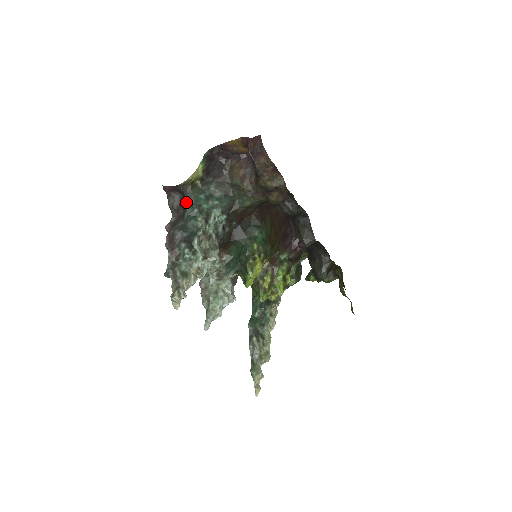
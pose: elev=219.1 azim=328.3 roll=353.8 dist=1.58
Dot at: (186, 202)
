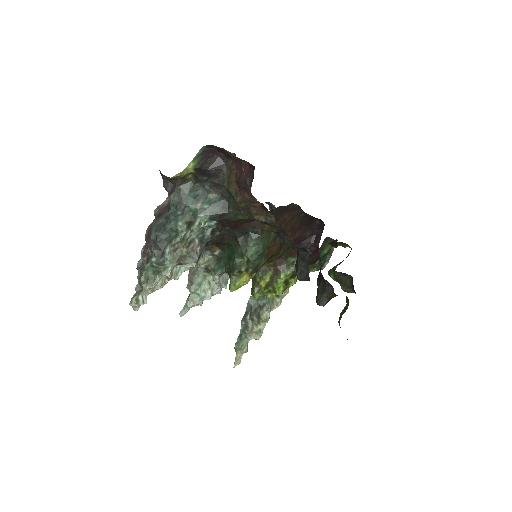
Dot at: (172, 198)
